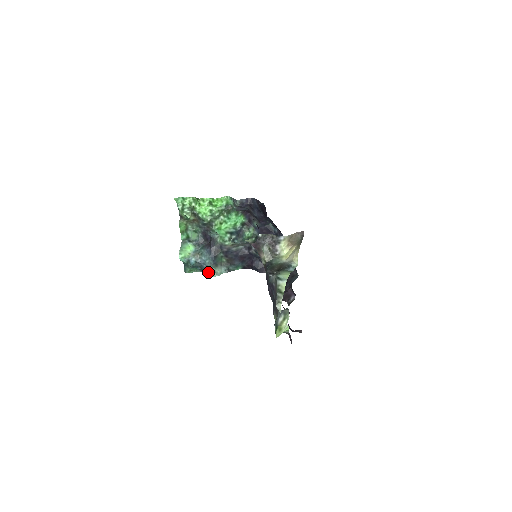
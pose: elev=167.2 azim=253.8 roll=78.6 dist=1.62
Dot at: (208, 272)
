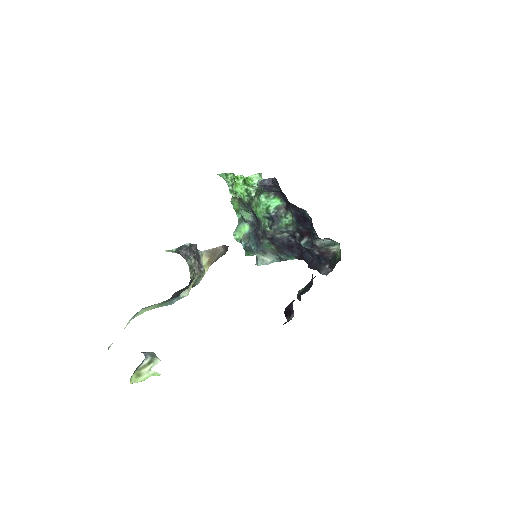
Dot at: (257, 259)
